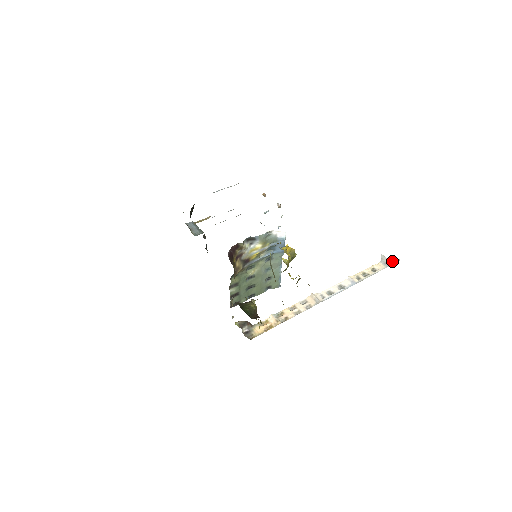
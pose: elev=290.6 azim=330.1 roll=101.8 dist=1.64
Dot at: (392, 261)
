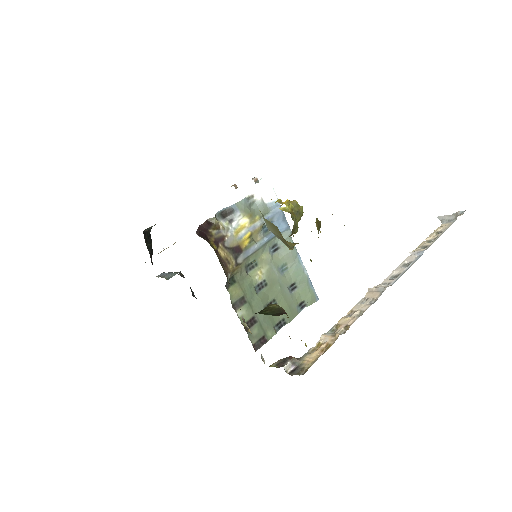
Dot at: (456, 212)
